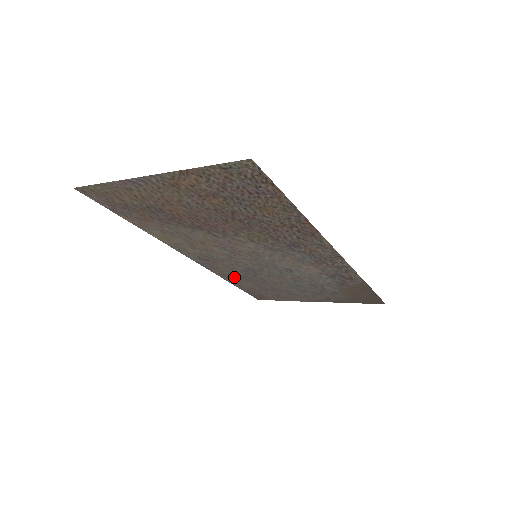
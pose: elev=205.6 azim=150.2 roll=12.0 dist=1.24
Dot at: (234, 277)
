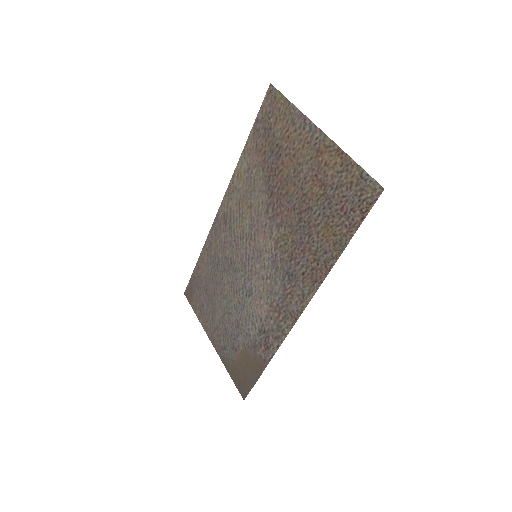
Dot at: (211, 256)
